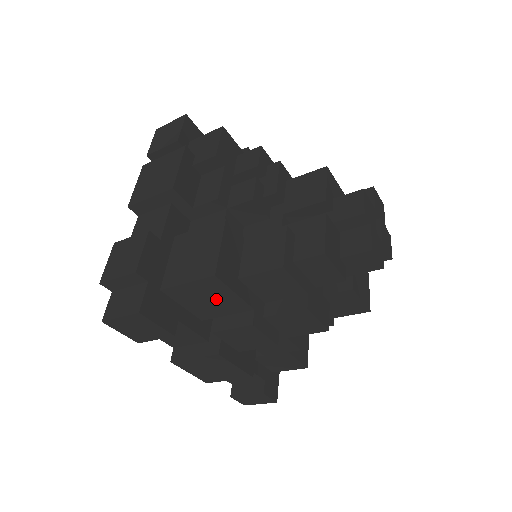
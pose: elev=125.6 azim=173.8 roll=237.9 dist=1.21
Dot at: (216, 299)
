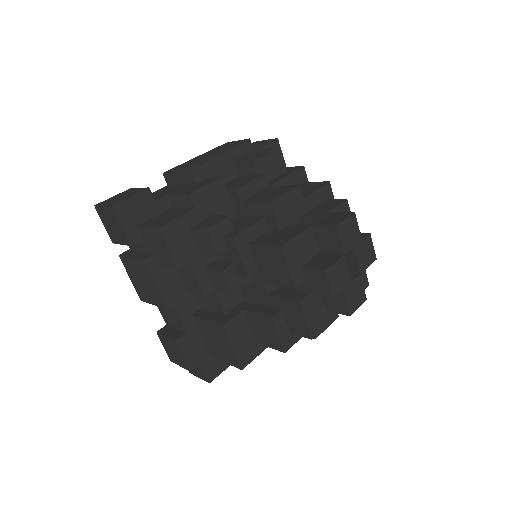
Dot at: occluded
